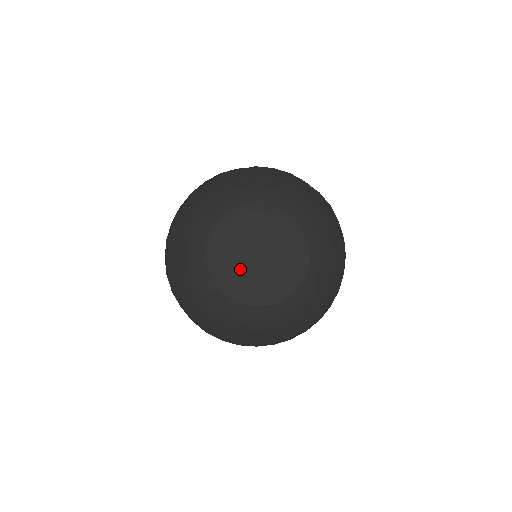
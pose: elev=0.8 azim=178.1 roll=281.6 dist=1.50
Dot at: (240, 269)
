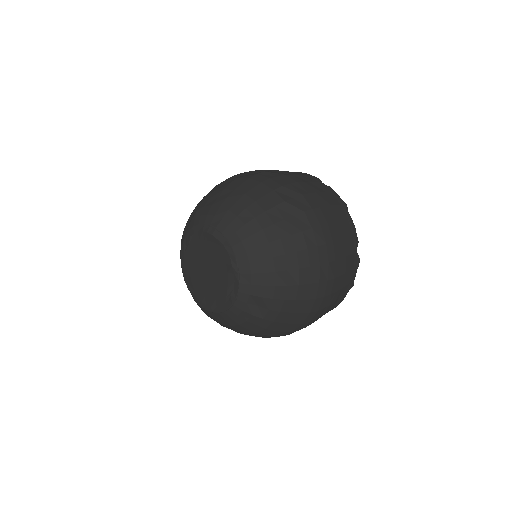
Dot at: (197, 276)
